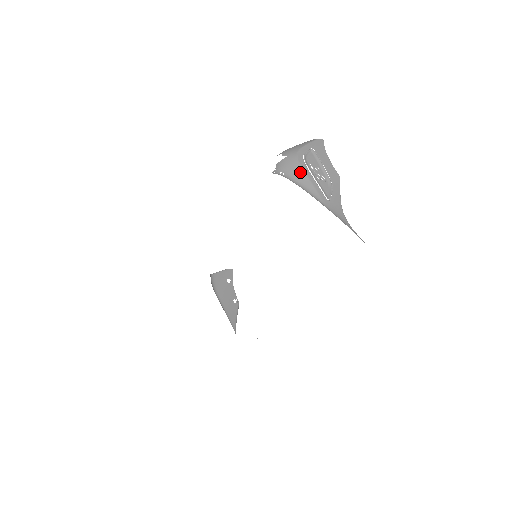
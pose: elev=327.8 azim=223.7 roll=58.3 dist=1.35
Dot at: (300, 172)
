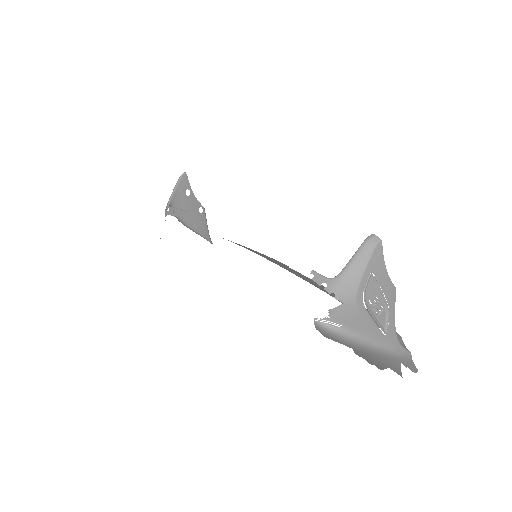
Dot at: (360, 322)
